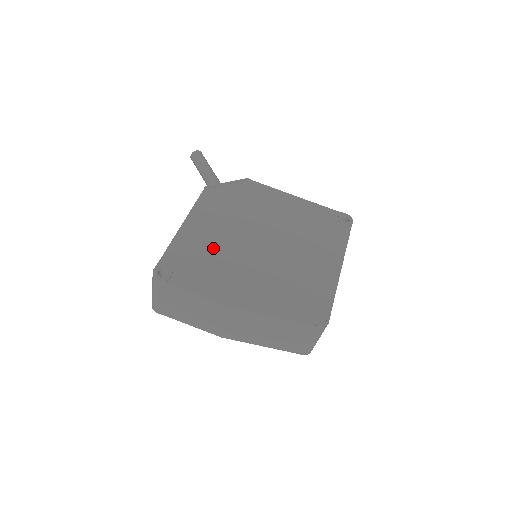
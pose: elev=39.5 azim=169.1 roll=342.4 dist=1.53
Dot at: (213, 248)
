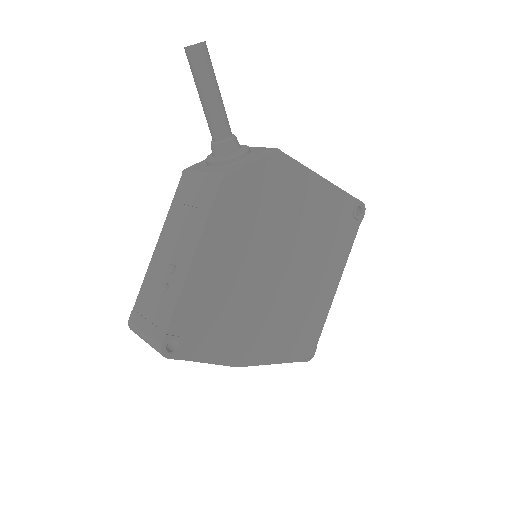
Dot at: (227, 291)
